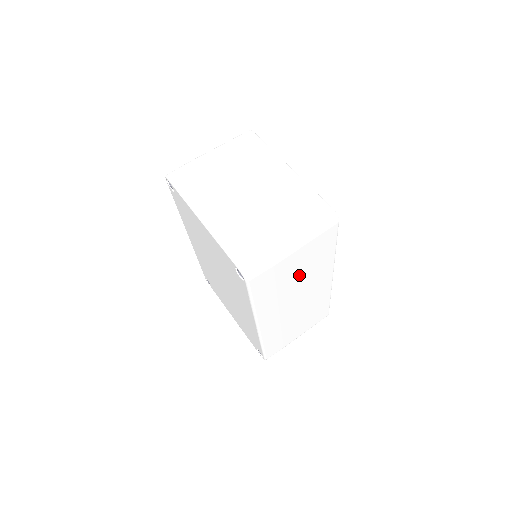
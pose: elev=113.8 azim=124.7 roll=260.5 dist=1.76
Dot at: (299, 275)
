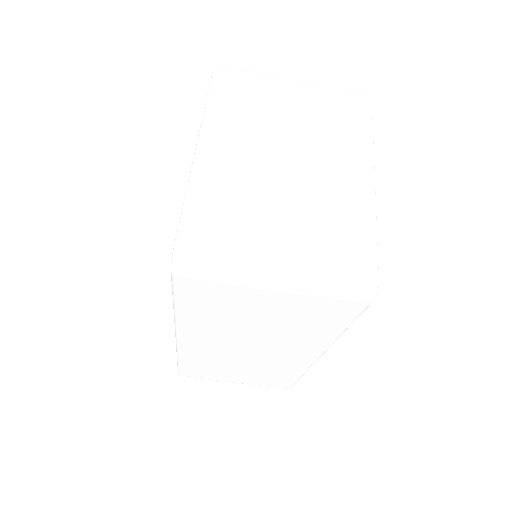
Dot at: (267, 323)
